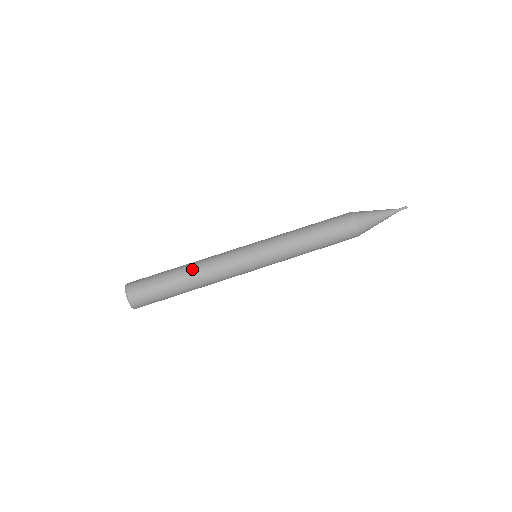
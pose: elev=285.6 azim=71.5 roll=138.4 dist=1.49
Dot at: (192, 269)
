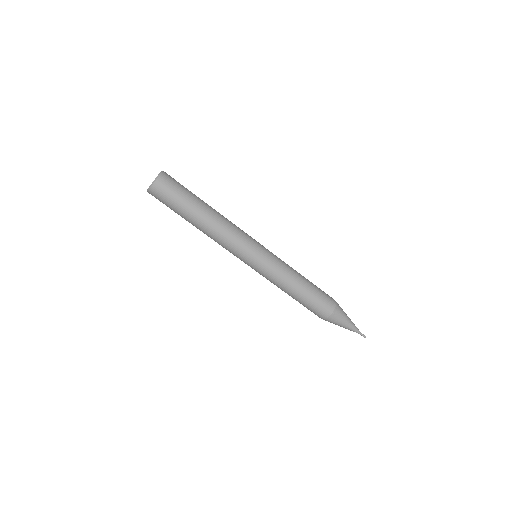
Dot at: (203, 229)
